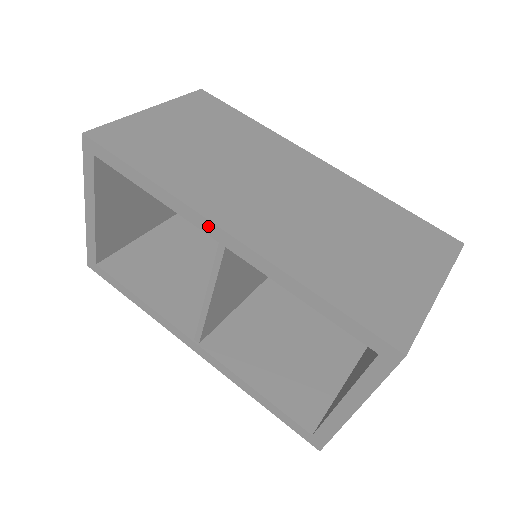
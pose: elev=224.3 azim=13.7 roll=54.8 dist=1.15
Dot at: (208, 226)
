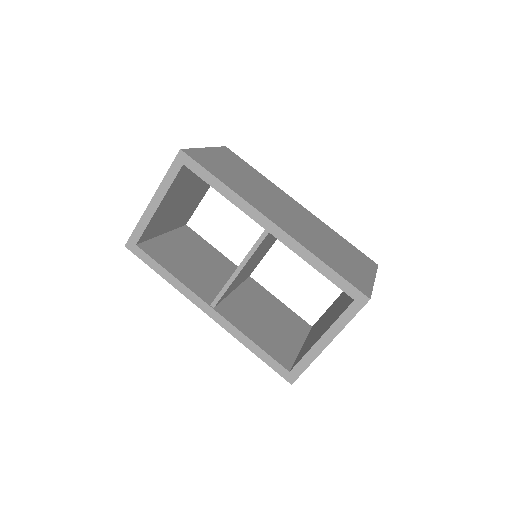
Dot at: (261, 219)
